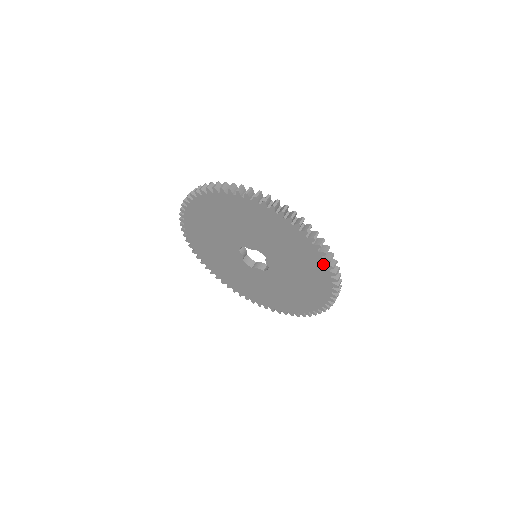
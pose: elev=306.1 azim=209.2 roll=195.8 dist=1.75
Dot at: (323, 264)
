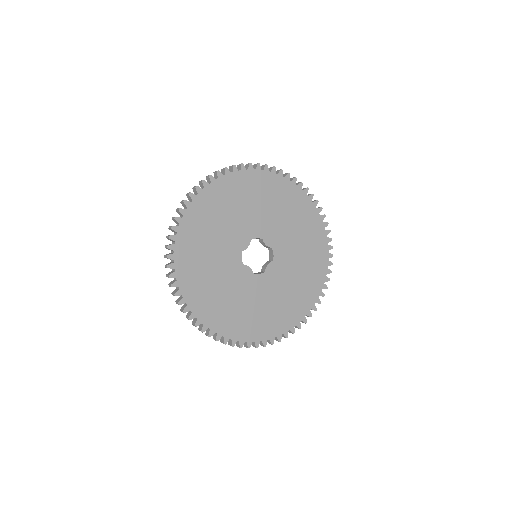
Dot at: (320, 289)
